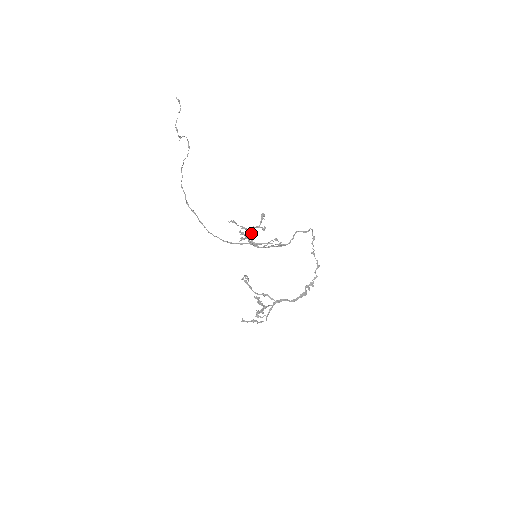
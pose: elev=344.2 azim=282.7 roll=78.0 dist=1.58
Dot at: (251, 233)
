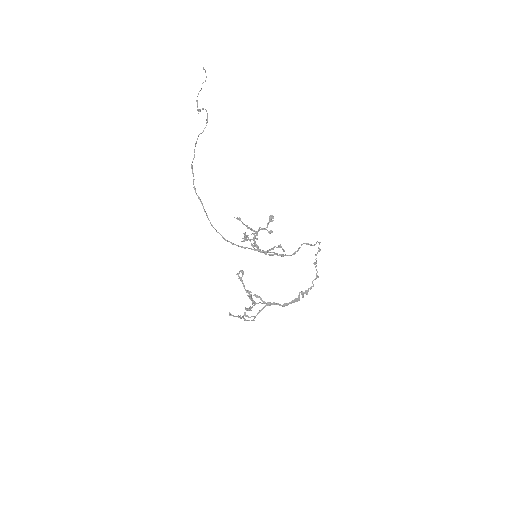
Dot at: (256, 235)
